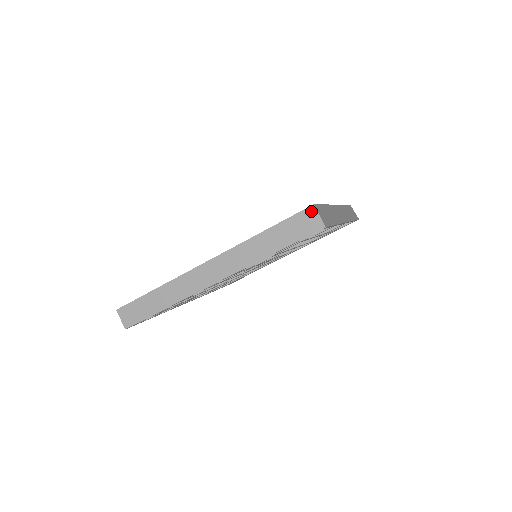
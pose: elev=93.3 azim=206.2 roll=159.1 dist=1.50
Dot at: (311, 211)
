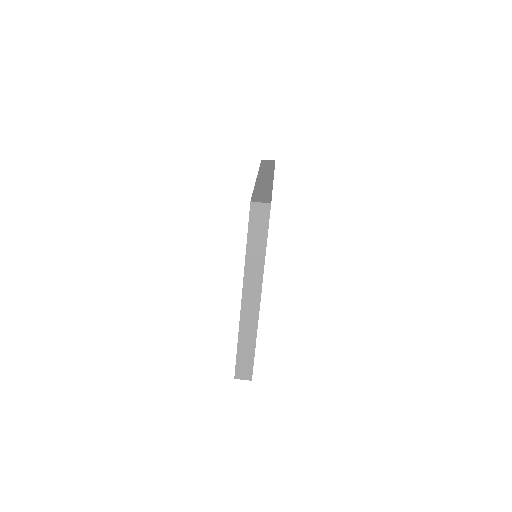
Dot at: (254, 206)
